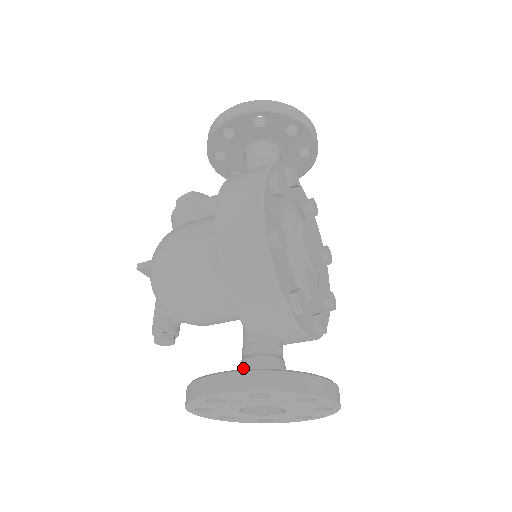
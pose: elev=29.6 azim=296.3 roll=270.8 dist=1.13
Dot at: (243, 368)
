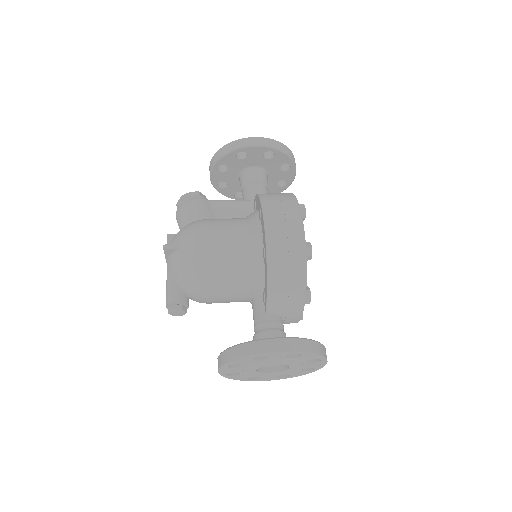
Dot at: (264, 338)
